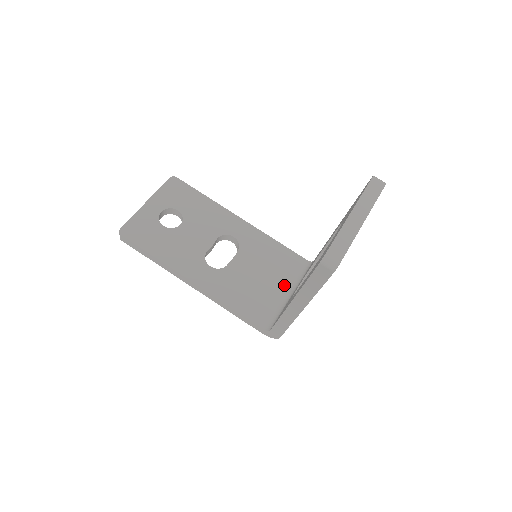
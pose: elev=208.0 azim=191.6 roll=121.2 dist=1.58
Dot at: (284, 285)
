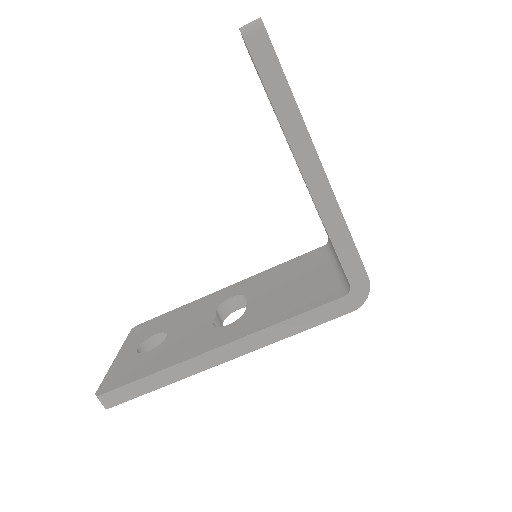
Dot at: (322, 268)
